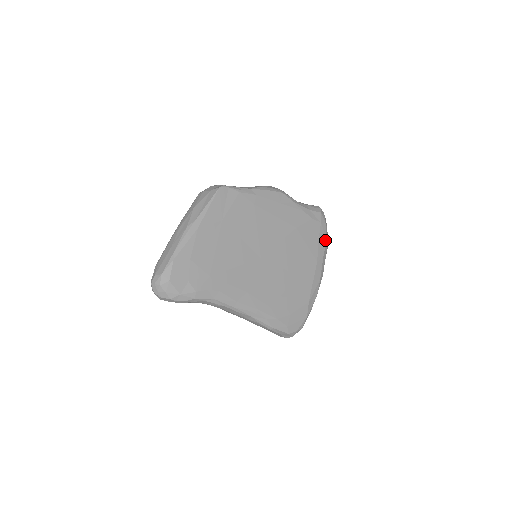
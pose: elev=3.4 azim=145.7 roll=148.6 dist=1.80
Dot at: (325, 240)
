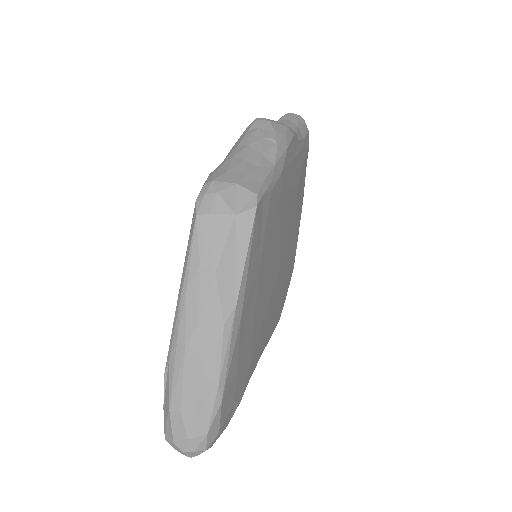
Dot at: occluded
